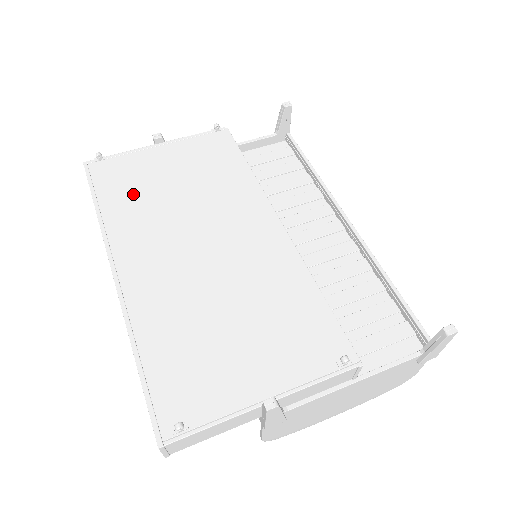
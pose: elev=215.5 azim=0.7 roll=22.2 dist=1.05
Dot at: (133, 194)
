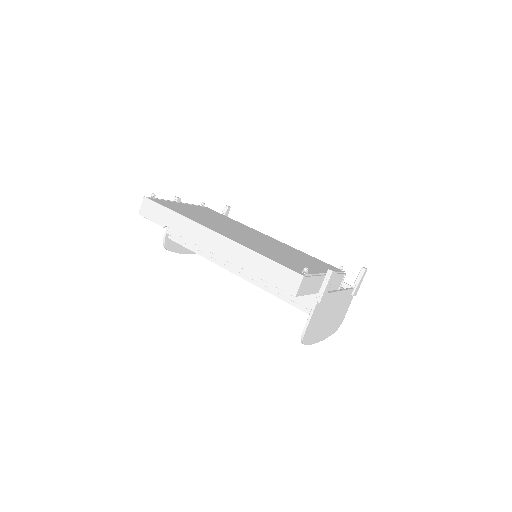
Dot at: (188, 212)
